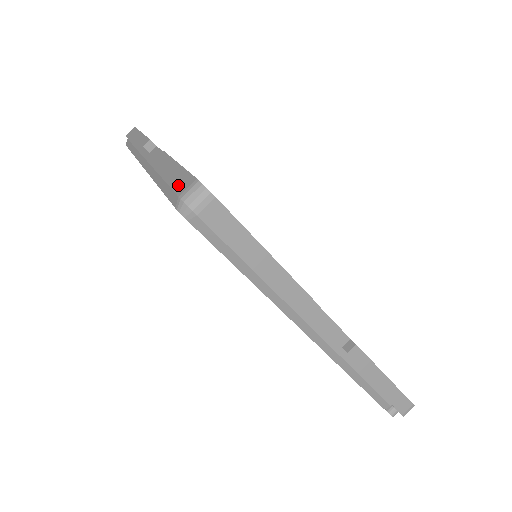
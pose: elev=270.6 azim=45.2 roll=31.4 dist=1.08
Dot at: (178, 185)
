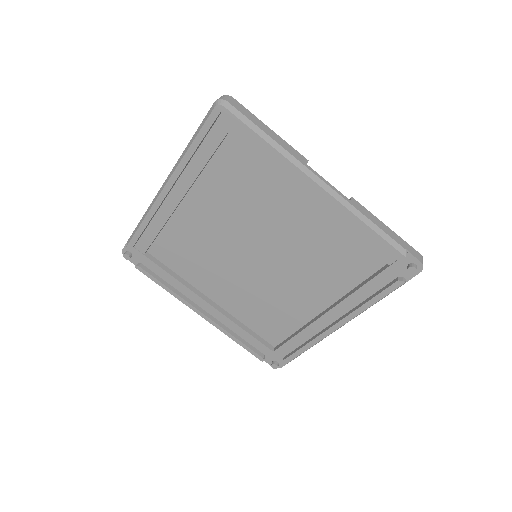
Dot at: (208, 112)
